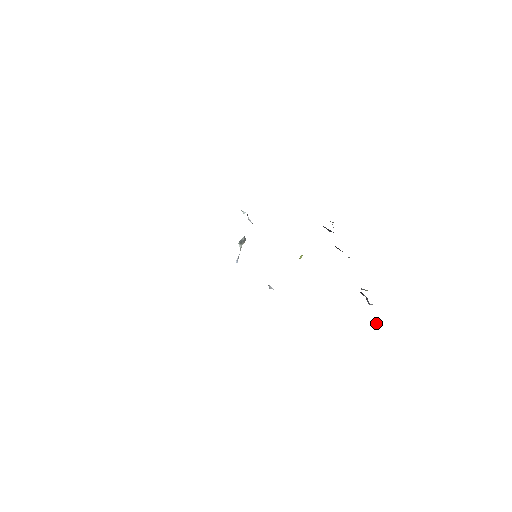
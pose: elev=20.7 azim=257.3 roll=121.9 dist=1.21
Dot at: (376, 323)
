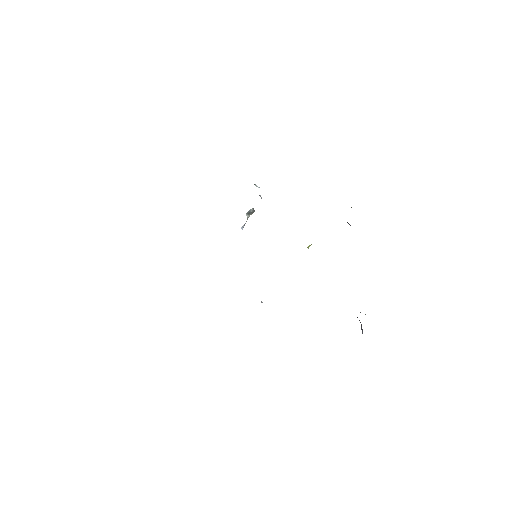
Dot at: occluded
